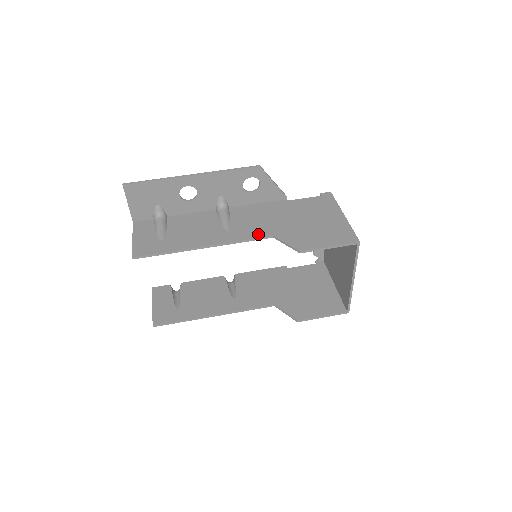
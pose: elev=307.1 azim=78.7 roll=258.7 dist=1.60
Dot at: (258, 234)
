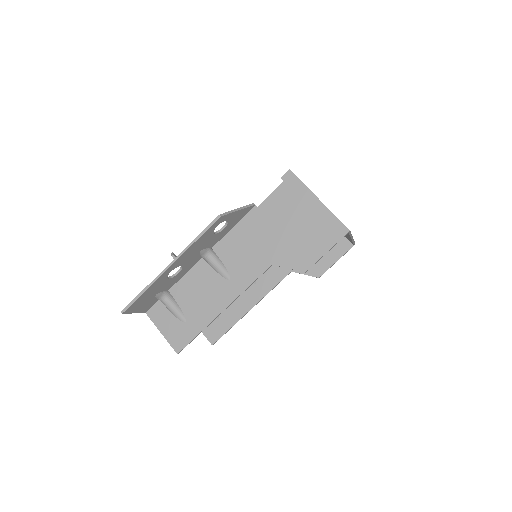
Dot at: (258, 270)
